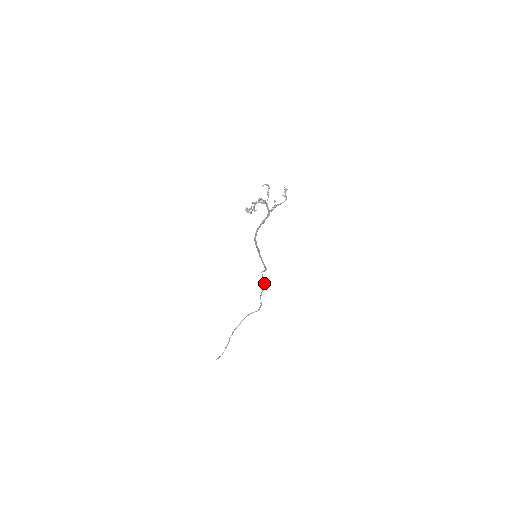
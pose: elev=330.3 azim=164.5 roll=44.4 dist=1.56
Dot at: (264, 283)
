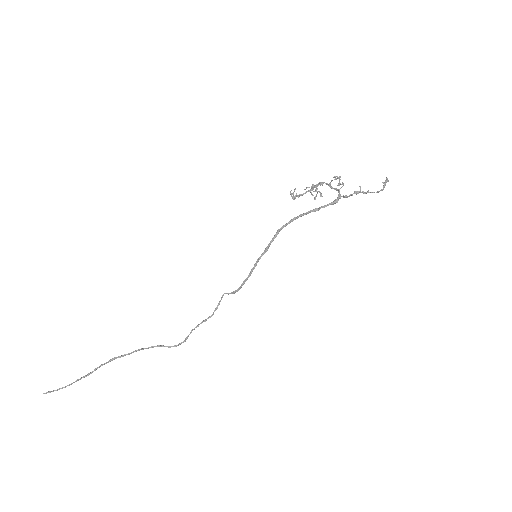
Dot at: (214, 311)
